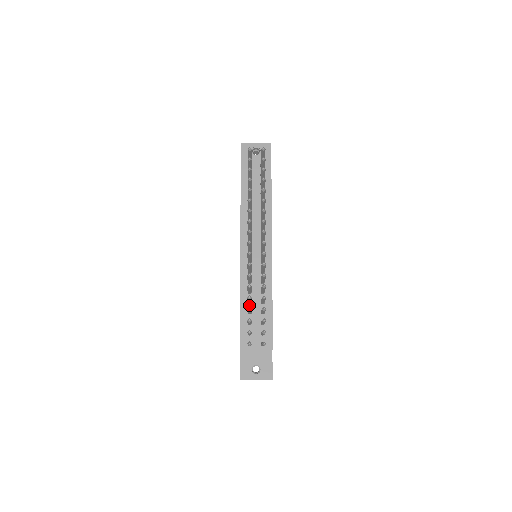
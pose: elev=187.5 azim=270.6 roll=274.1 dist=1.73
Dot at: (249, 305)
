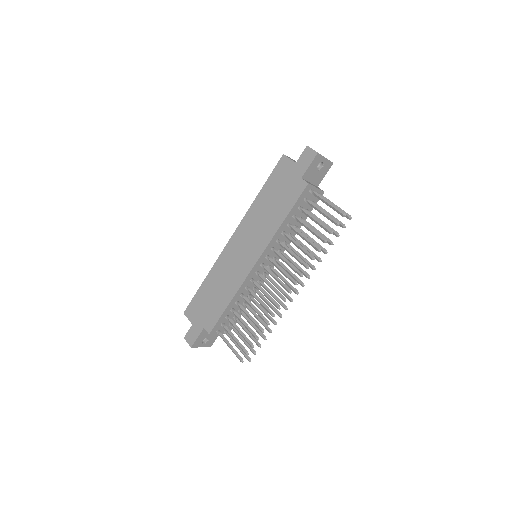
Dot at: (235, 304)
